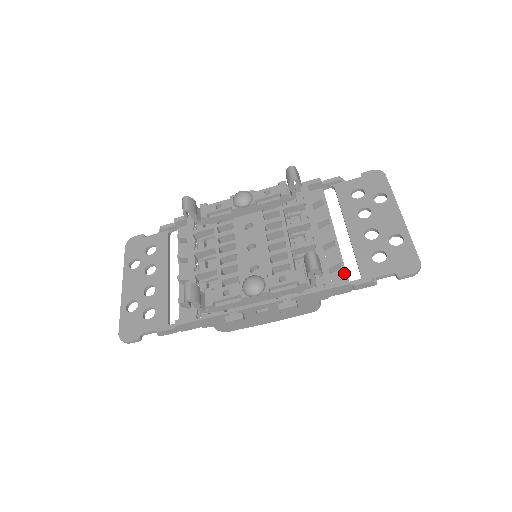
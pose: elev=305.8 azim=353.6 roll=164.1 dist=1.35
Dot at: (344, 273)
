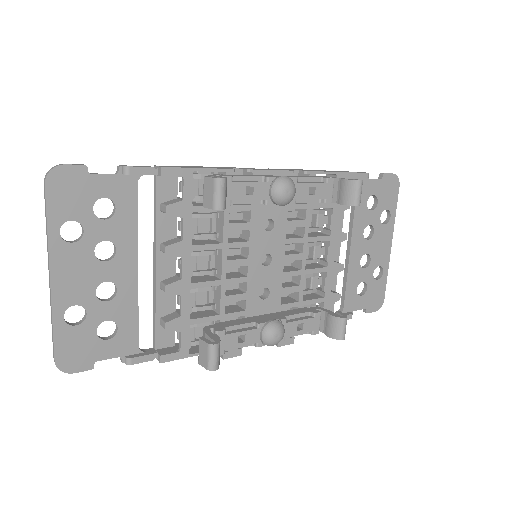
Dot at: (333, 303)
